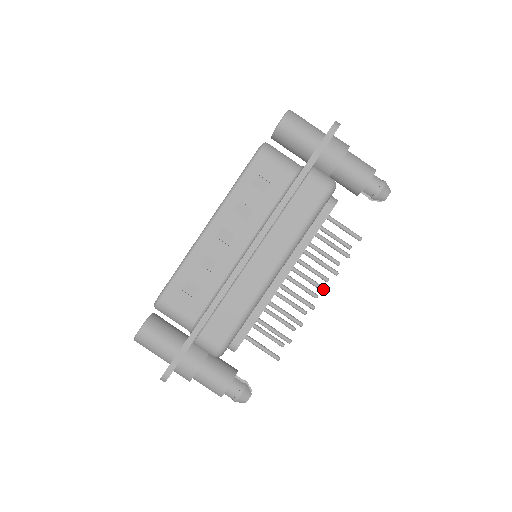
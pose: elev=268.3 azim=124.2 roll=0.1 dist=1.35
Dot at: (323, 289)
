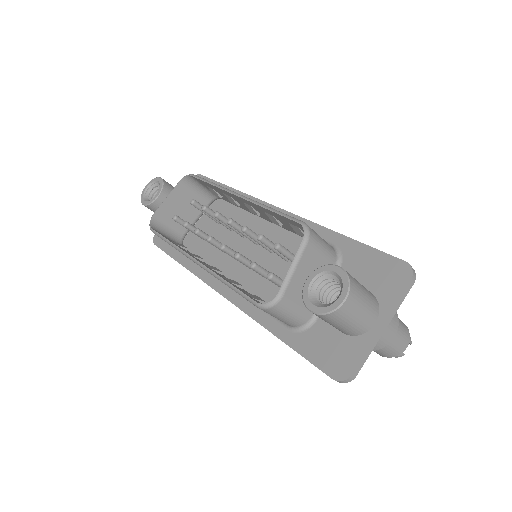
Dot at: occluded
